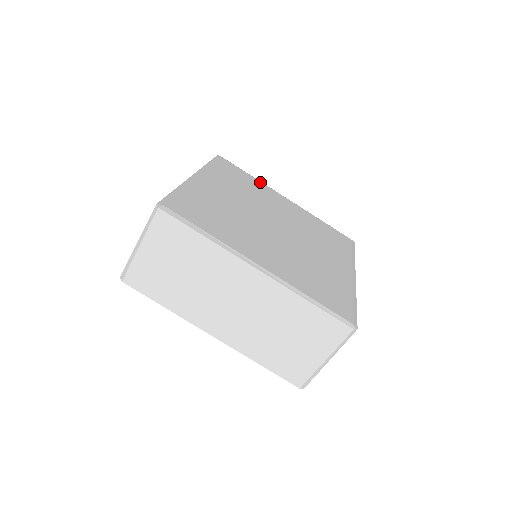
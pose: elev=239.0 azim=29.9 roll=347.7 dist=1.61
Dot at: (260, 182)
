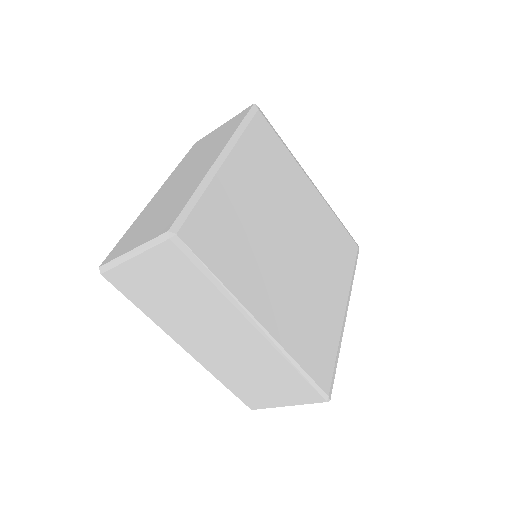
Dot at: (291, 155)
